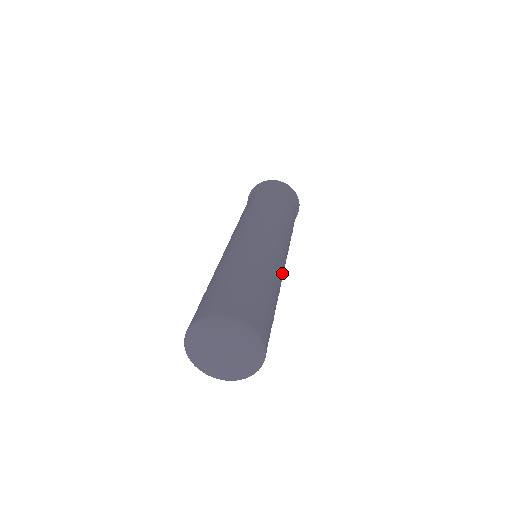
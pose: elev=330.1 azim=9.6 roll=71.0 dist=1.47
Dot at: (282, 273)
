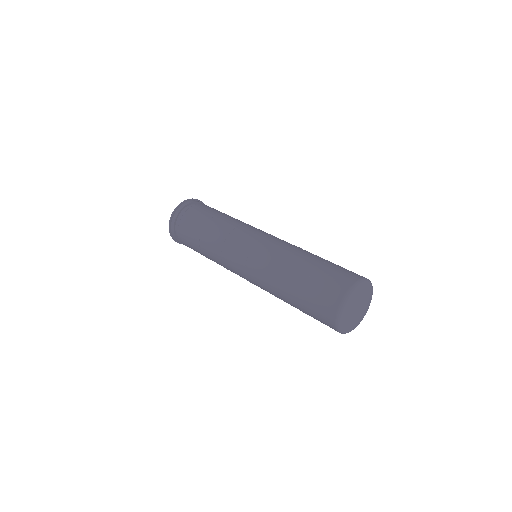
Dot at: occluded
